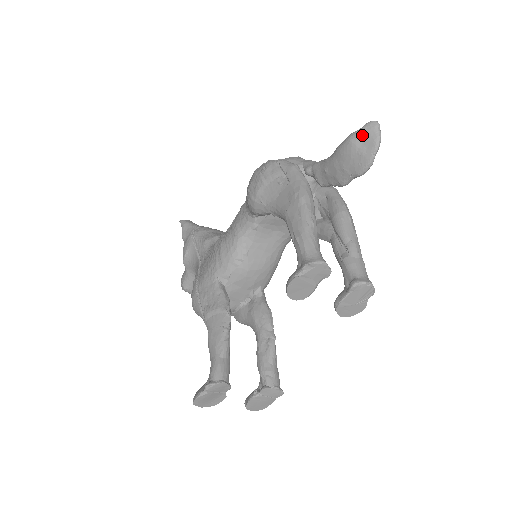
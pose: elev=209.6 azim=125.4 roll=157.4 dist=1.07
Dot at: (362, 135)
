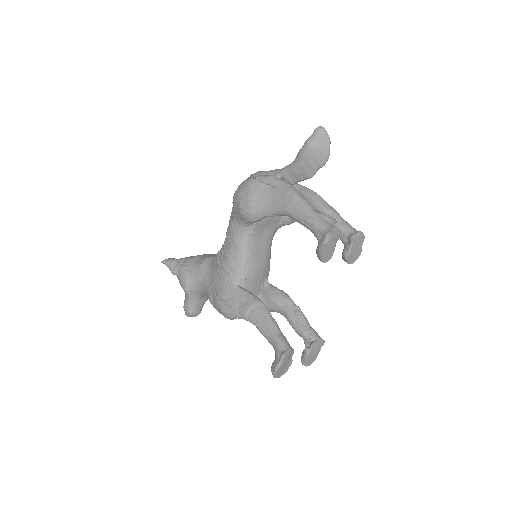
Dot at: (316, 138)
